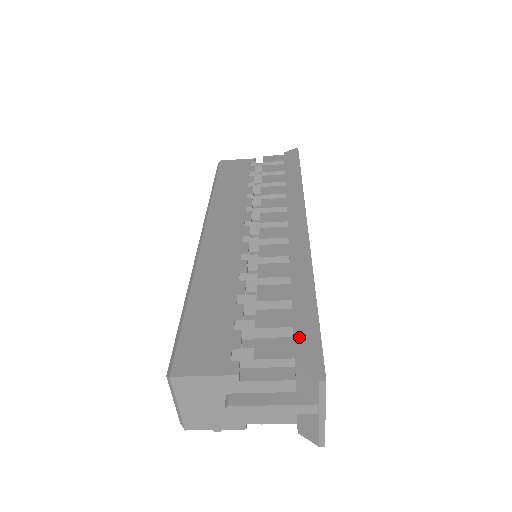
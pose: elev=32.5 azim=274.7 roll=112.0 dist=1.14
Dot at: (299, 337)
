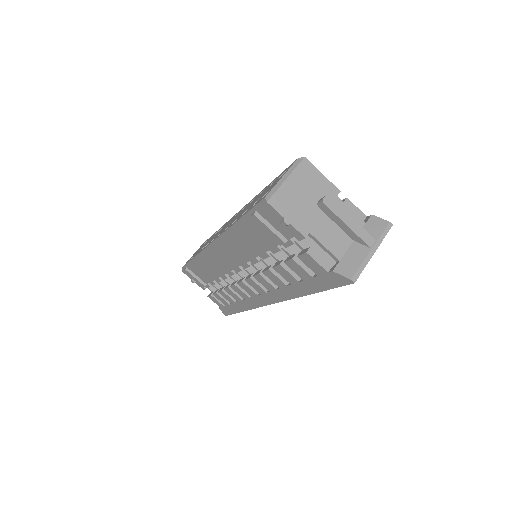
Dot at: occluded
